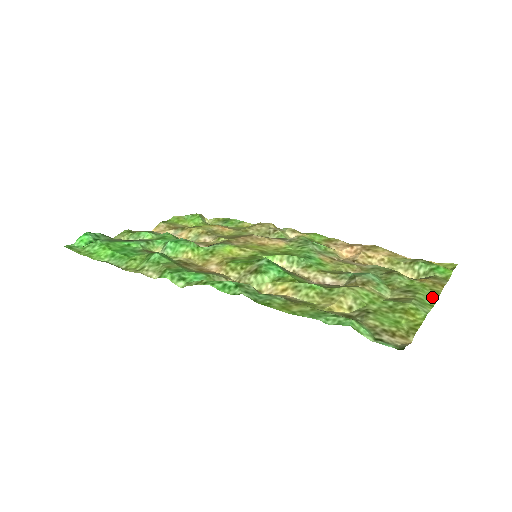
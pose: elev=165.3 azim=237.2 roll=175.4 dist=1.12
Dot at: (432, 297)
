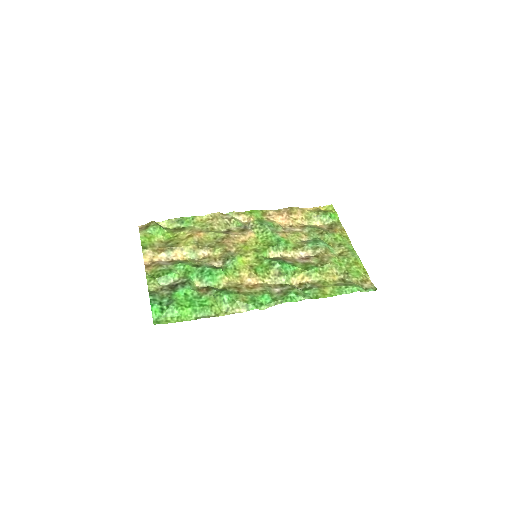
Dot at: (349, 243)
